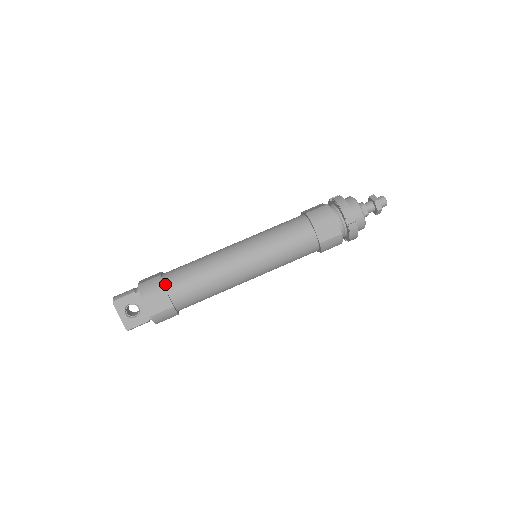
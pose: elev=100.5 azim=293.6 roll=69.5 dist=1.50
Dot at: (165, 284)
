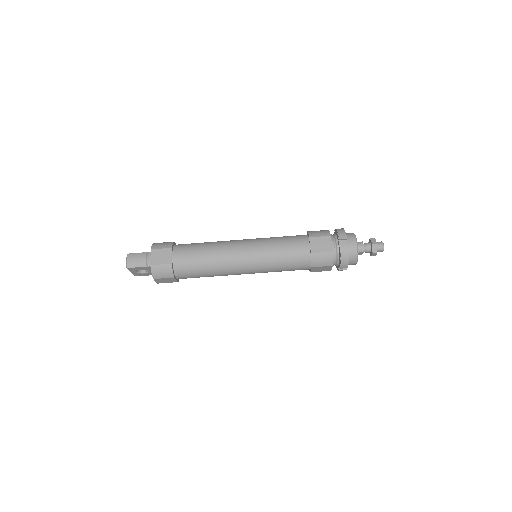
Dot at: (174, 271)
